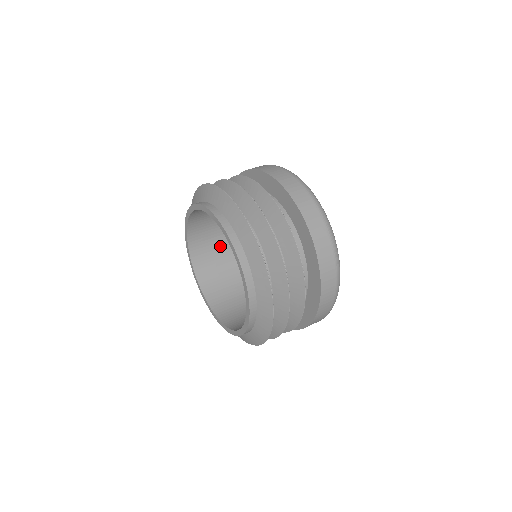
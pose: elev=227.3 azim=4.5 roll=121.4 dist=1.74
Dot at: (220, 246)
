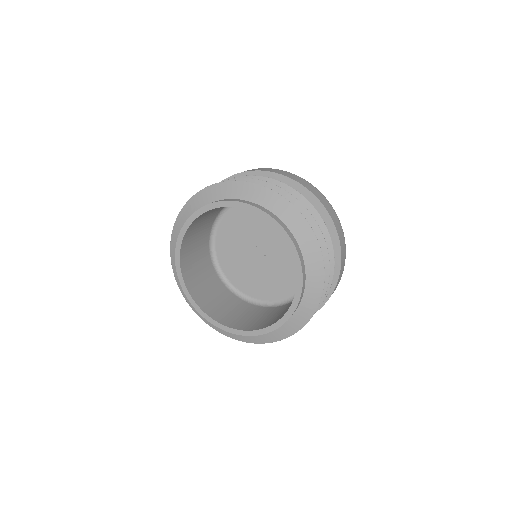
Dot at: (227, 303)
